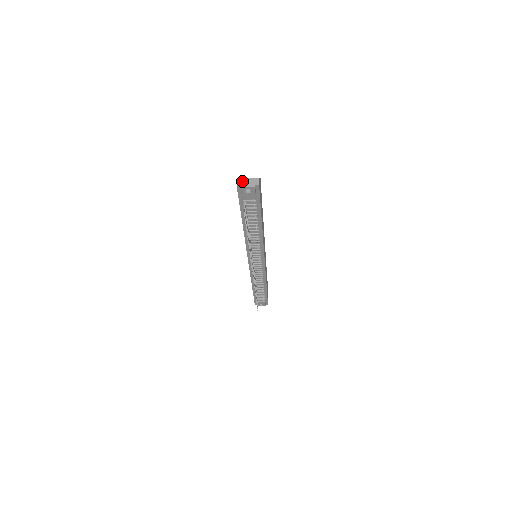
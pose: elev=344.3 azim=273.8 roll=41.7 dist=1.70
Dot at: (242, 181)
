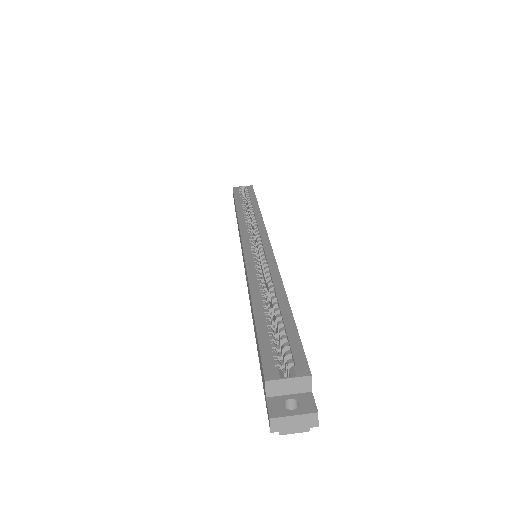
Dot at: (281, 424)
